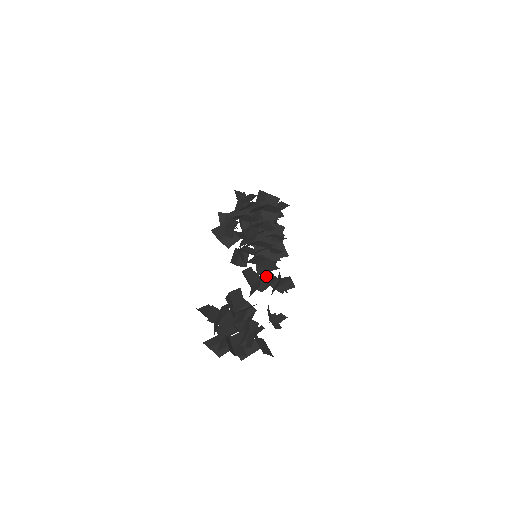
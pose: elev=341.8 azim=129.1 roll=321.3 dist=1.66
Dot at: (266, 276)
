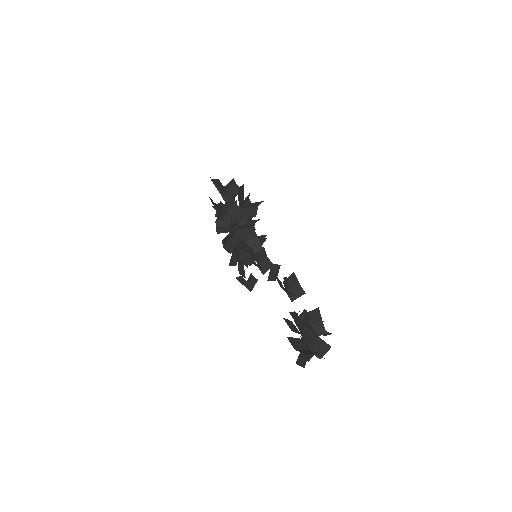
Dot at: (290, 275)
